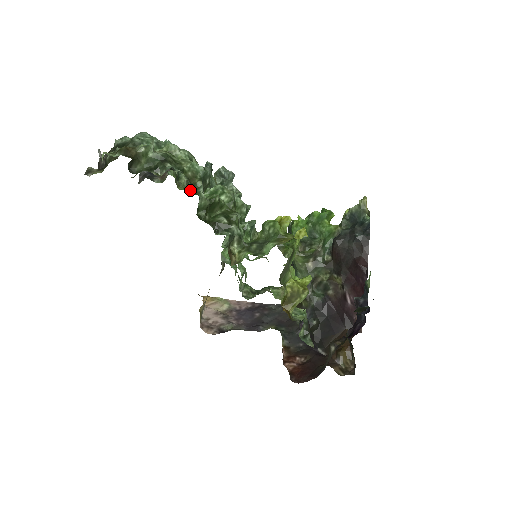
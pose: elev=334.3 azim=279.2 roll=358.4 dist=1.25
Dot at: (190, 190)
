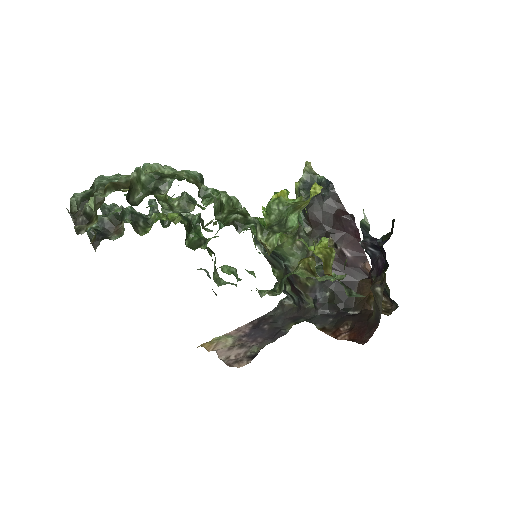
Dot at: (199, 197)
